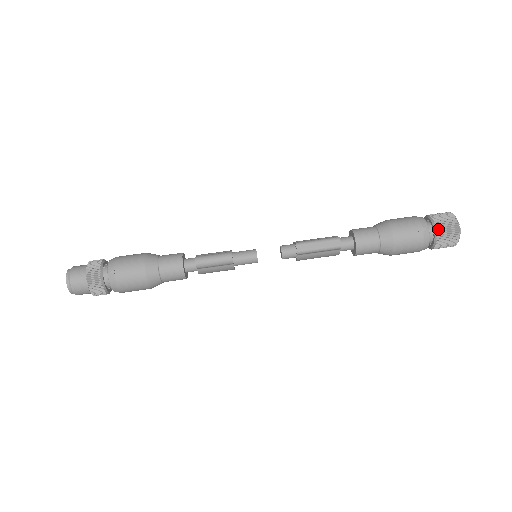
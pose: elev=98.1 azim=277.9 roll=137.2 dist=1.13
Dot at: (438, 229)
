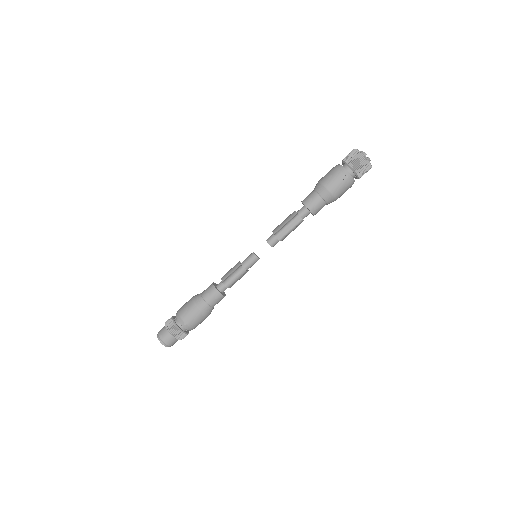
Dot at: (355, 170)
